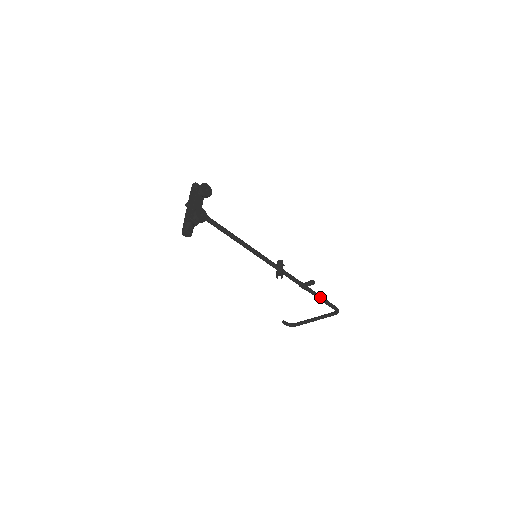
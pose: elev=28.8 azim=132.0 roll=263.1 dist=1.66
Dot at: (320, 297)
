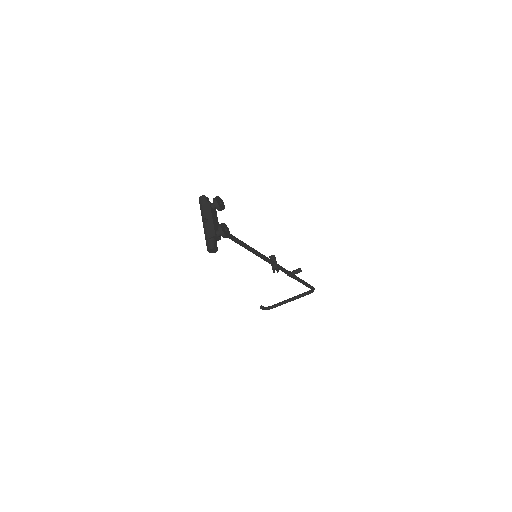
Dot at: (302, 281)
